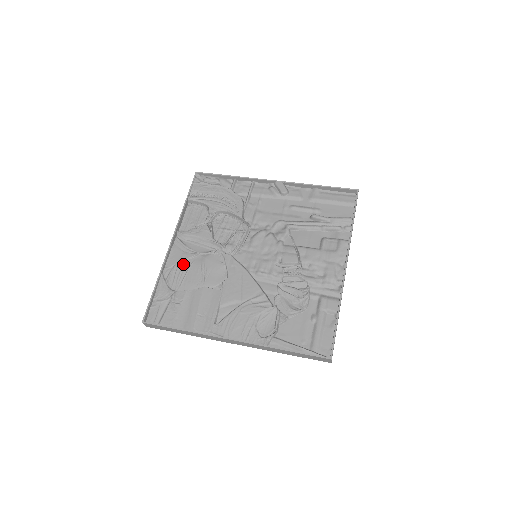
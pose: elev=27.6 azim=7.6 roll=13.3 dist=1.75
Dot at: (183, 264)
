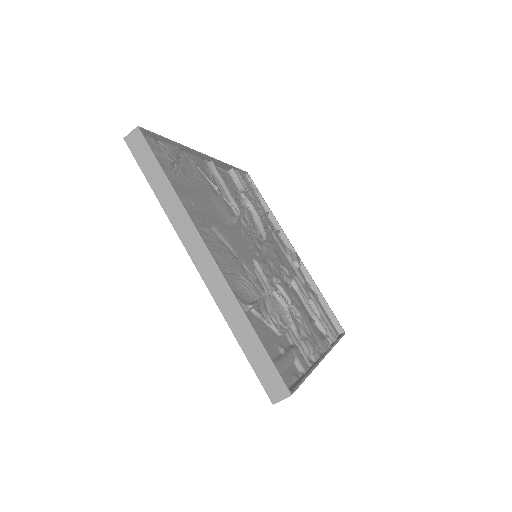
Dot at: (201, 173)
